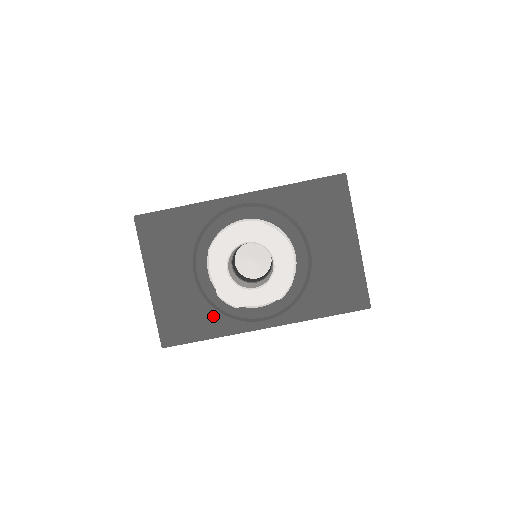
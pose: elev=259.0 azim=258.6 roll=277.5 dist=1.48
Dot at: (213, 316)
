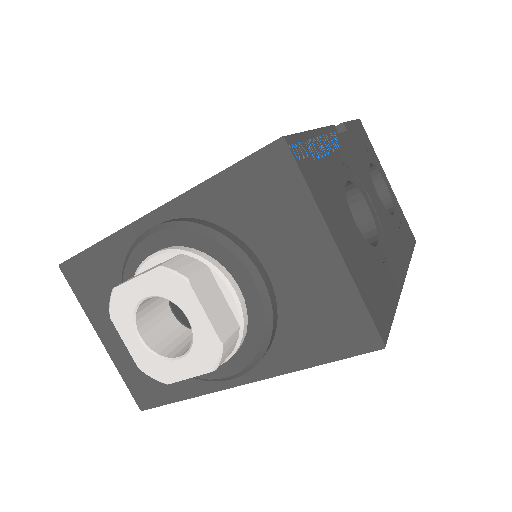
Dot at: occluded
